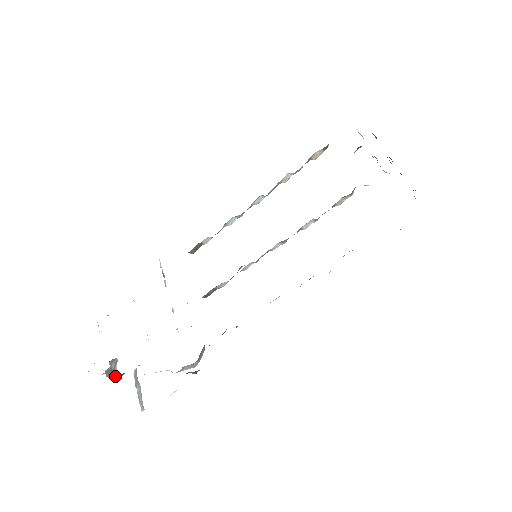
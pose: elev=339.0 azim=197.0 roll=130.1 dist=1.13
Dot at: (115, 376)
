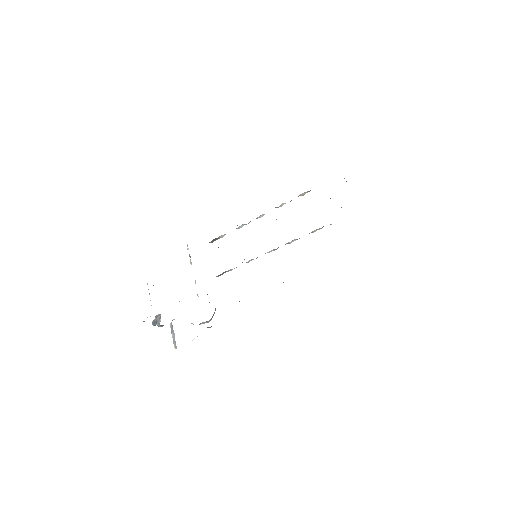
Dot at: (159, 326)
